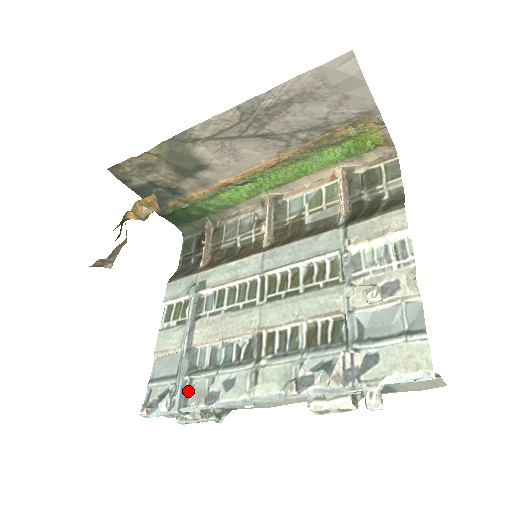
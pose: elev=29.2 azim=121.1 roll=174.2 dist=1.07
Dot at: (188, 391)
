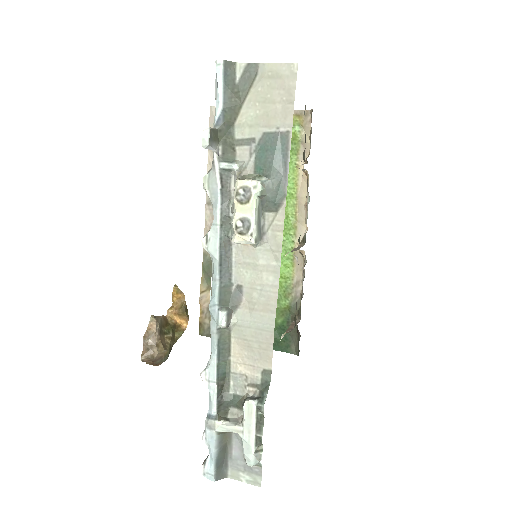
Dot at: occluded
